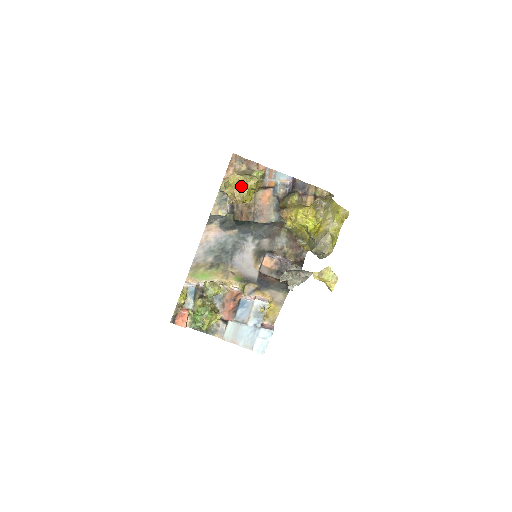
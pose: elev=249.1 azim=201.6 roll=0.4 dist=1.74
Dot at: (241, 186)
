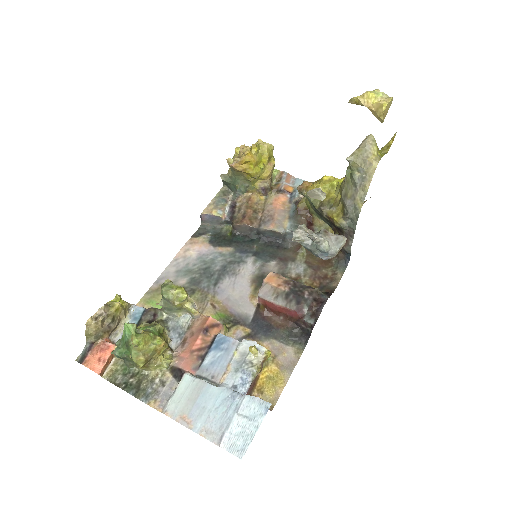
Dot at: occluded
